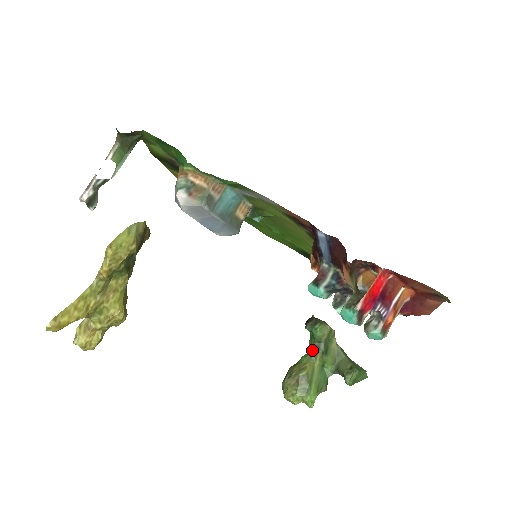
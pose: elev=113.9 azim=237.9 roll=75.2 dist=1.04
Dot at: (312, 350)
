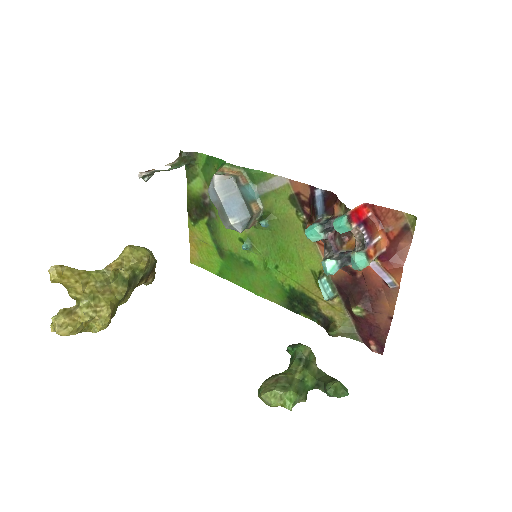
Dot at: (293, 364)
